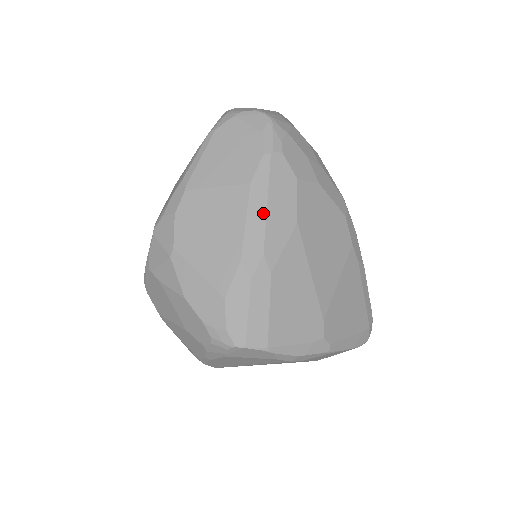
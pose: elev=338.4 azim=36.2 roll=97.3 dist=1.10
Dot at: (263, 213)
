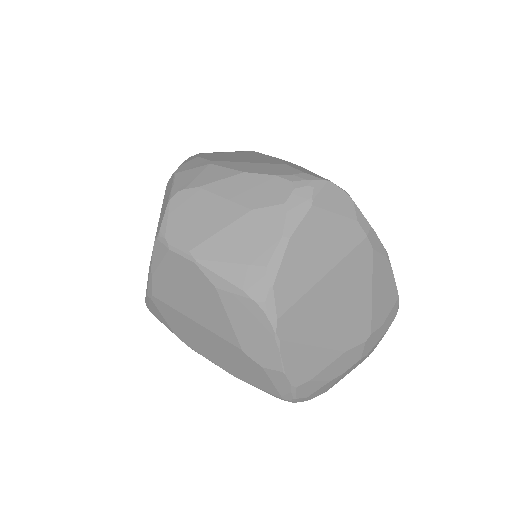
Dot at: occluded
